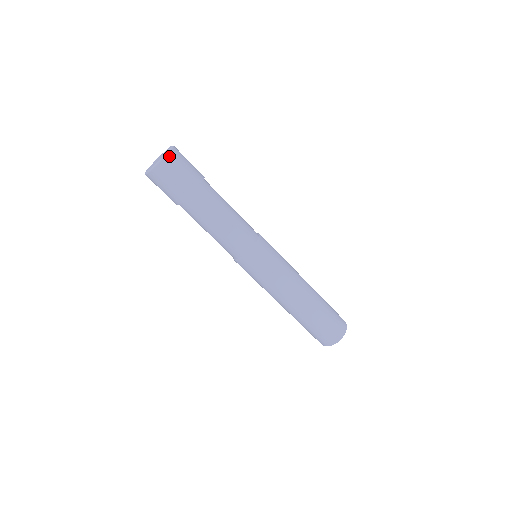
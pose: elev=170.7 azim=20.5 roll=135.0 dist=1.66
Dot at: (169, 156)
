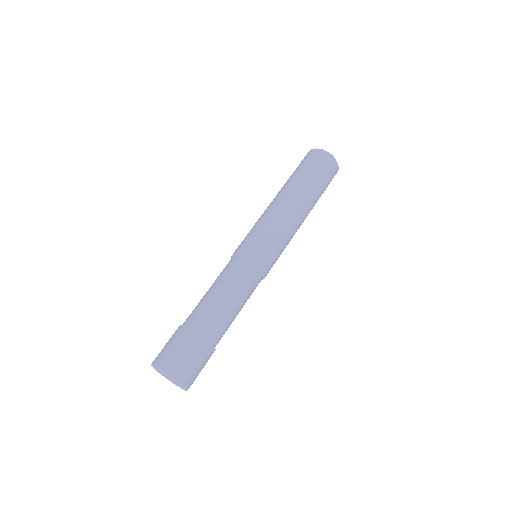
Dot at: (187, 385)
